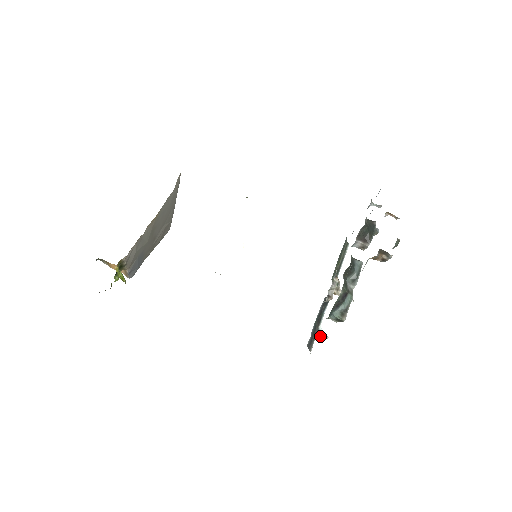
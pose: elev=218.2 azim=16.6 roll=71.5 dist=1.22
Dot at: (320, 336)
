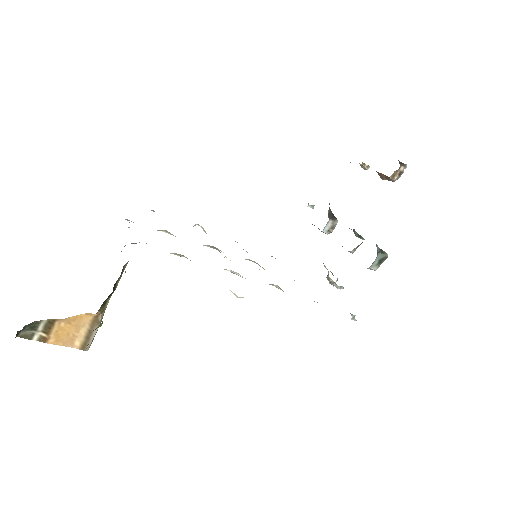
Dot at: (351, 319)
